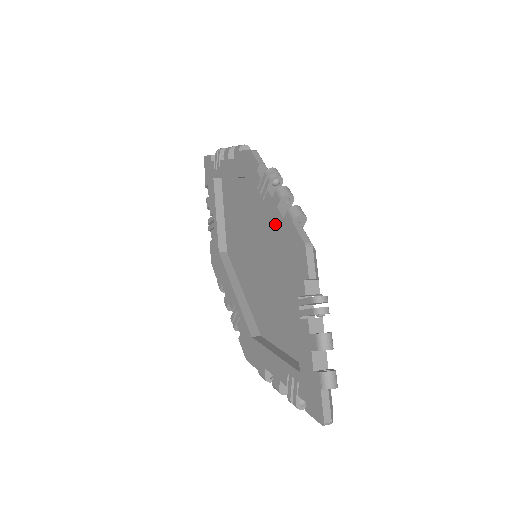
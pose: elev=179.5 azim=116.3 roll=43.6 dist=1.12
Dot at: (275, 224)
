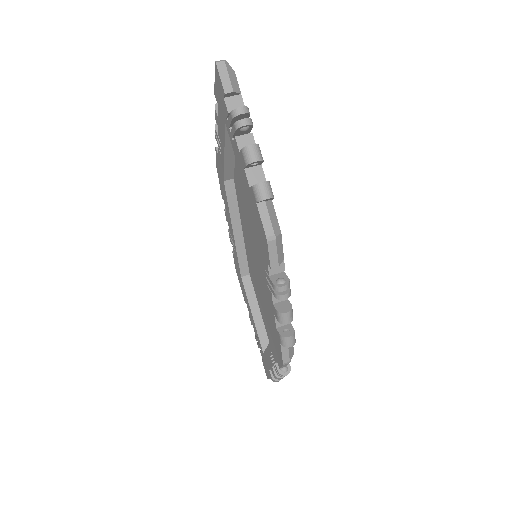
Dot at: (270, 313)
